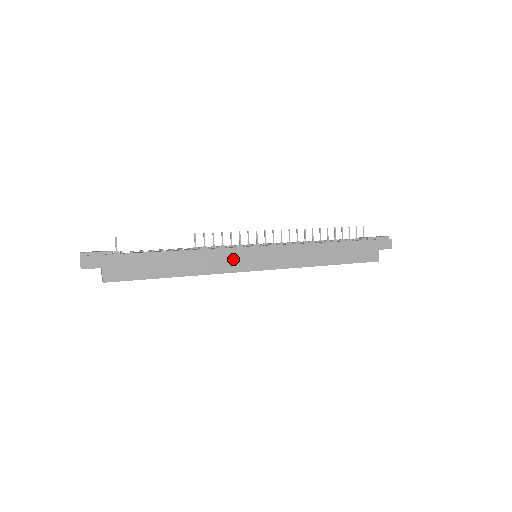
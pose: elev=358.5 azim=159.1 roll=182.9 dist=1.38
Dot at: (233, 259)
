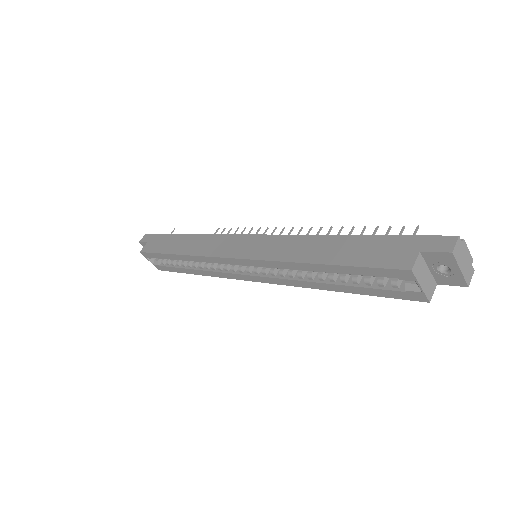
Dot at: (222, 245)
